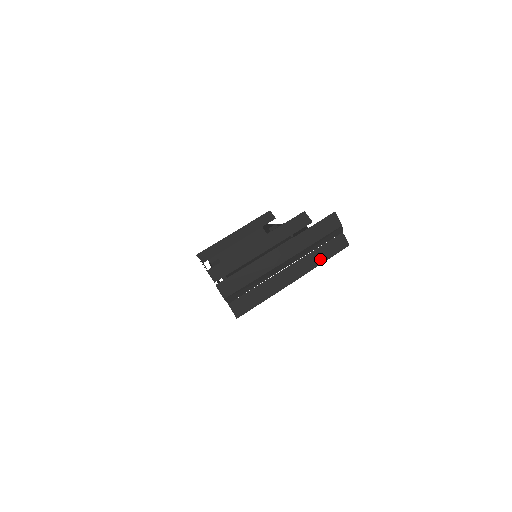
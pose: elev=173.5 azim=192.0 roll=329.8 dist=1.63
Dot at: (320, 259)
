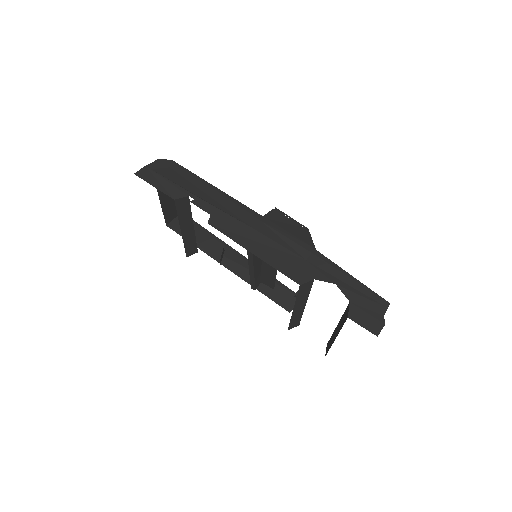
Dot at: occluded
